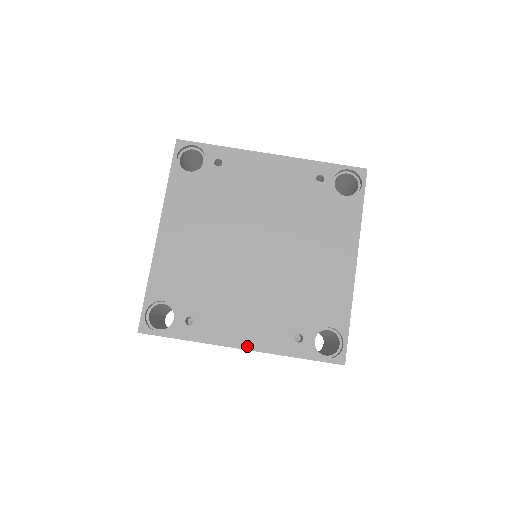
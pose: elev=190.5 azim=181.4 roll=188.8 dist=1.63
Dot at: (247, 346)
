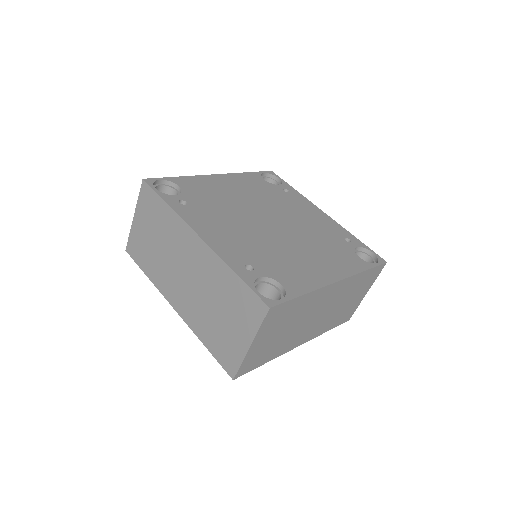
Dot at: (205, 239)
